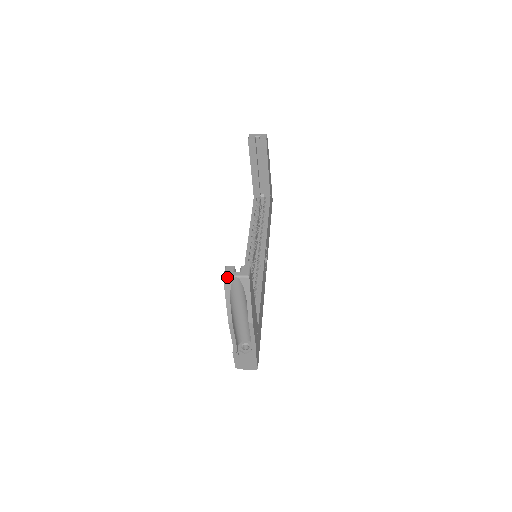
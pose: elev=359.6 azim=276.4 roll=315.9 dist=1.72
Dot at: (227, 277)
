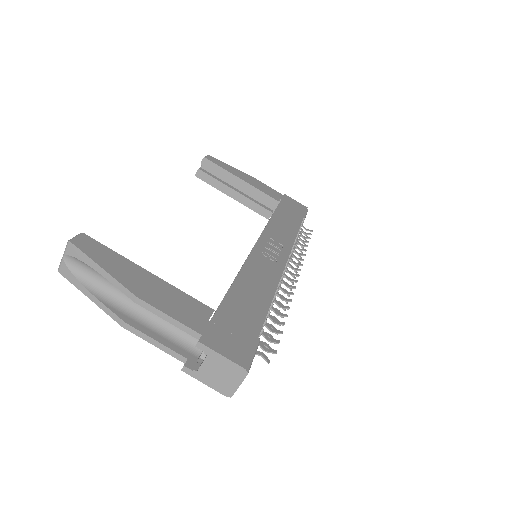
Dot at: (60, 267)
